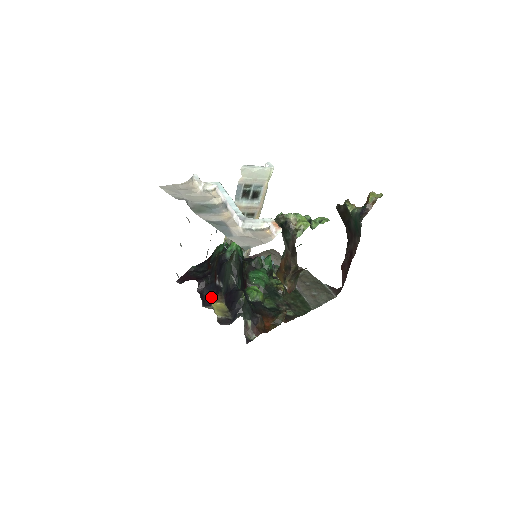
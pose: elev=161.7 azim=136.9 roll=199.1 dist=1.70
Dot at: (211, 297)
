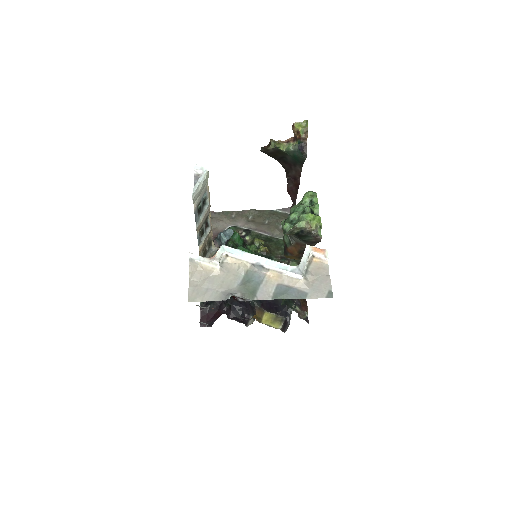
Dot at: (256, 318)
